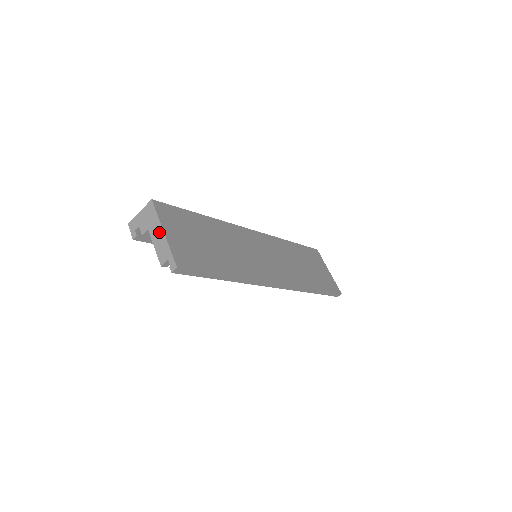
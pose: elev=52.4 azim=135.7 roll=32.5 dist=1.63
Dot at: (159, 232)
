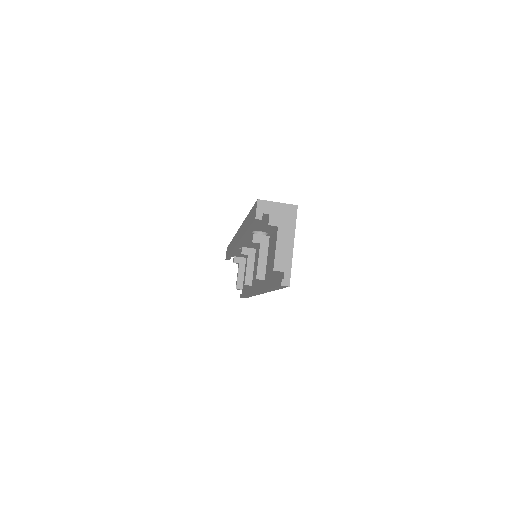
Dot at: (289, 241)
